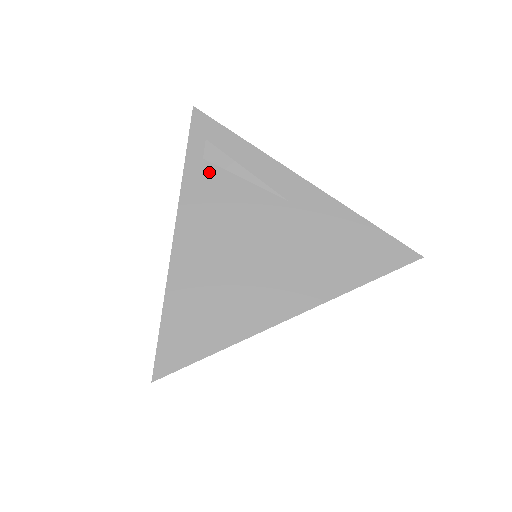
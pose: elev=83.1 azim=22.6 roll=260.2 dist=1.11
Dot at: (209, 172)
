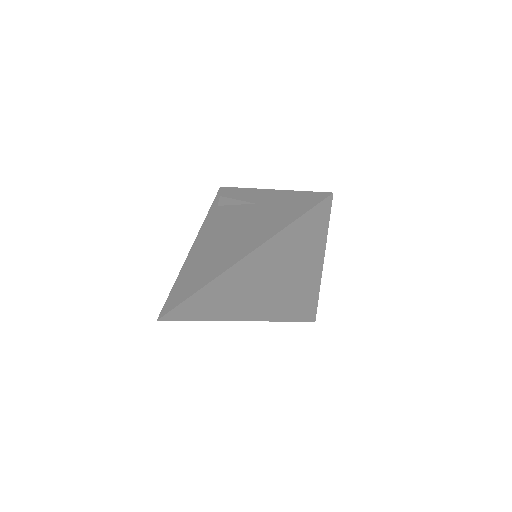
Dot at: (218, 210)
